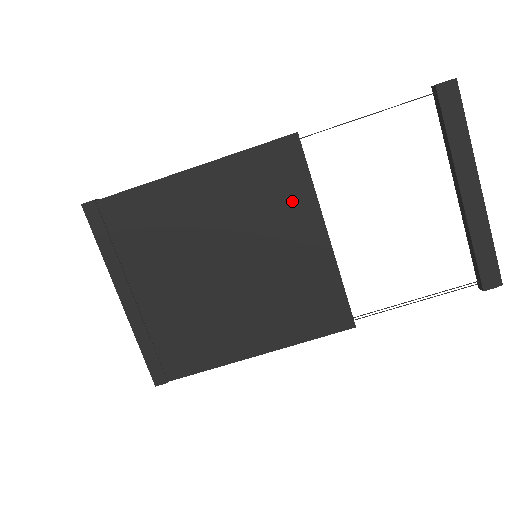
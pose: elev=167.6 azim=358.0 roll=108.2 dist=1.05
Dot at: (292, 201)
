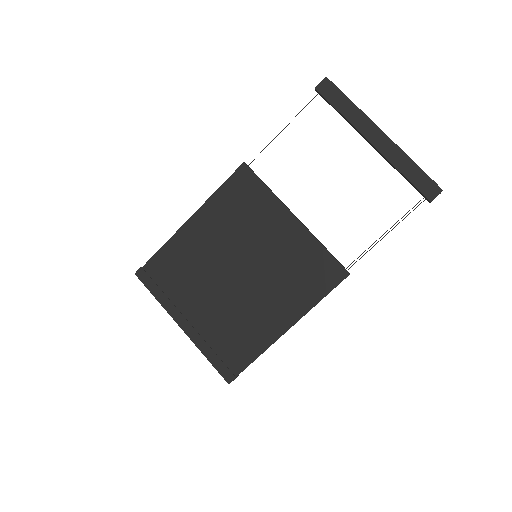
Dot at: (261, 207)
